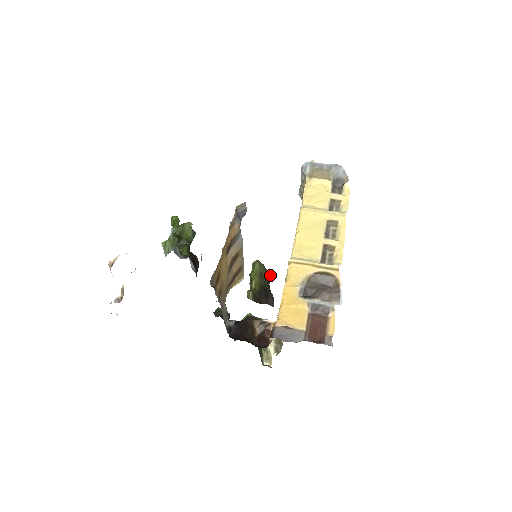
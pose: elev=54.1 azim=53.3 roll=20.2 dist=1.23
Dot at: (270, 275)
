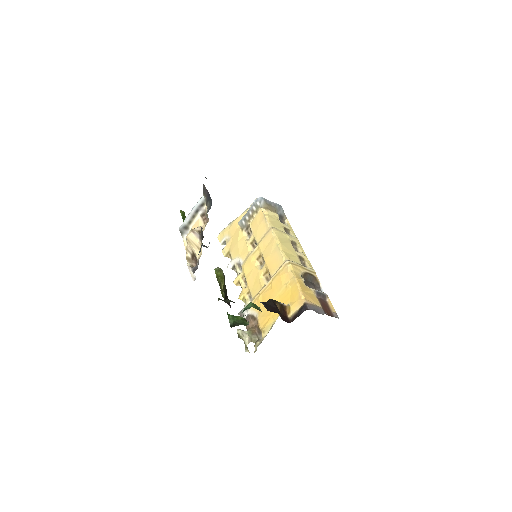
Dot at: occluded
